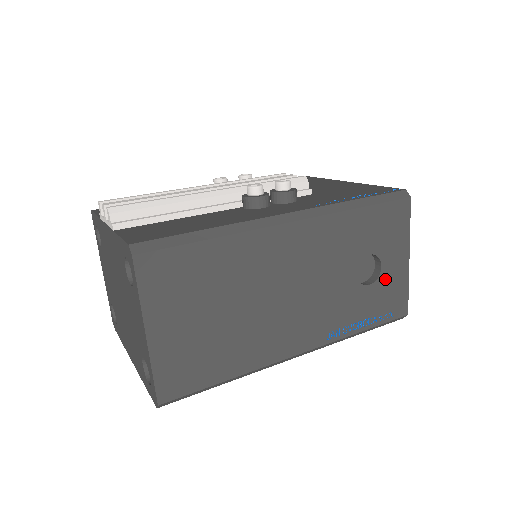
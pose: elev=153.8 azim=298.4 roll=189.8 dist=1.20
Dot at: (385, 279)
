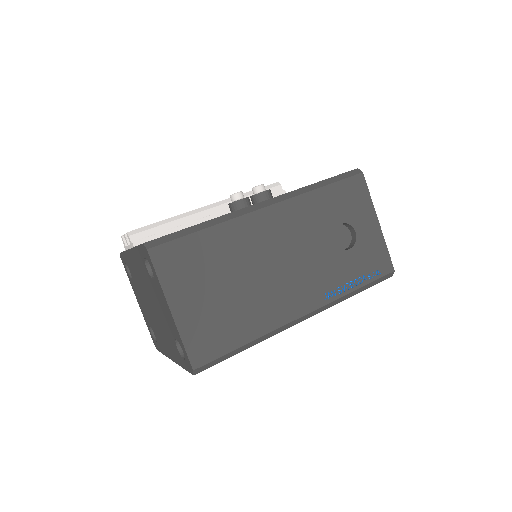
Dot at: (362, 242)
